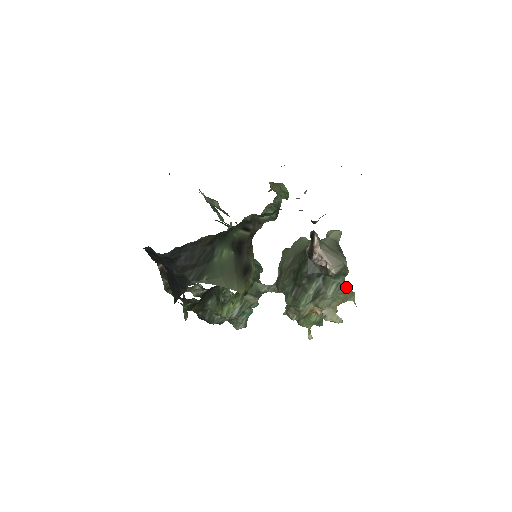
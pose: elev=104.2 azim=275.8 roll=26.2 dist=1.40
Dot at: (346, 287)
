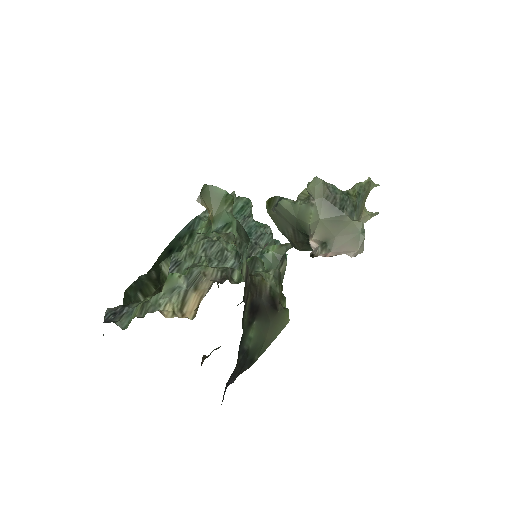
Dot at: (361, 194)
